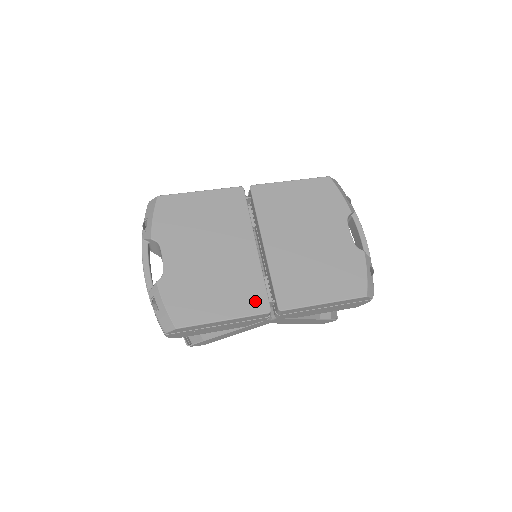
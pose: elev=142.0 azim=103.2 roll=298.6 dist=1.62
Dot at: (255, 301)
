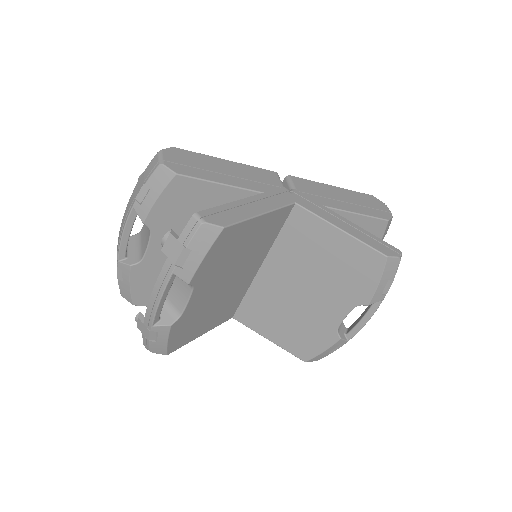
Dot at: occluded
